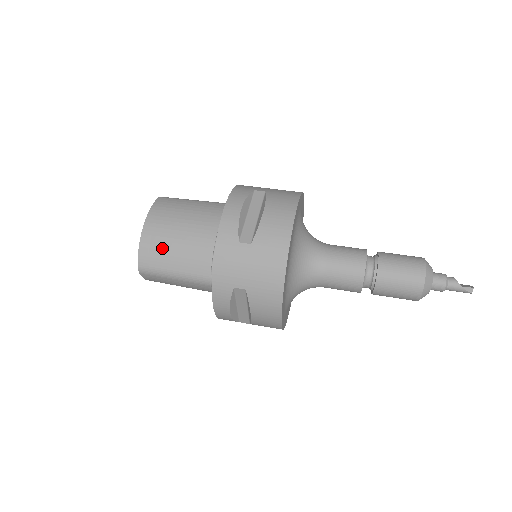
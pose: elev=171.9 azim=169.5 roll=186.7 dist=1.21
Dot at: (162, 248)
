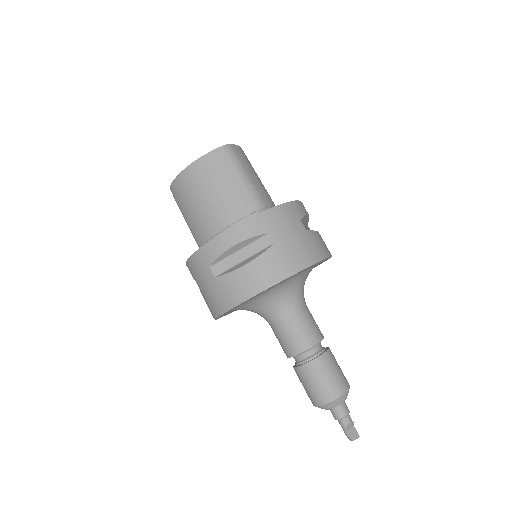
Dot at: (185, 198)
